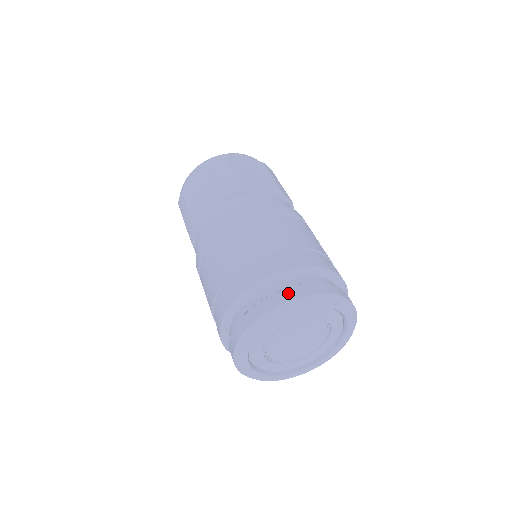
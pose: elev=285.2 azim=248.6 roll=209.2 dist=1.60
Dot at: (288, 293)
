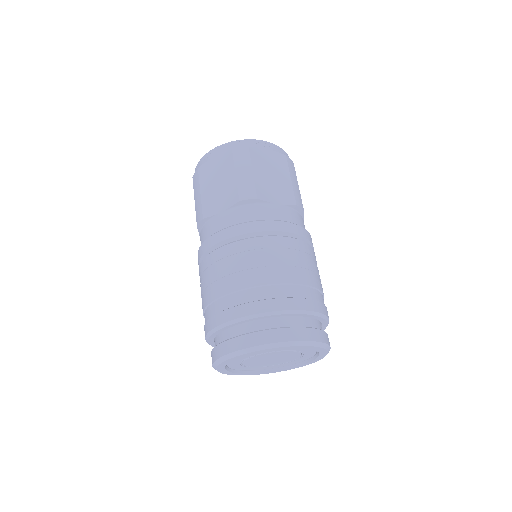
Dot at: (272, 335)
